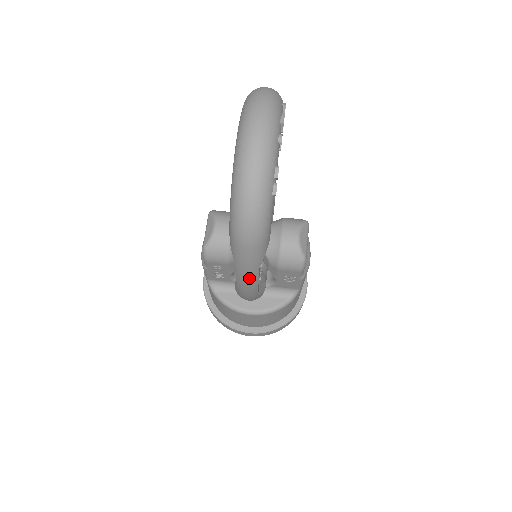
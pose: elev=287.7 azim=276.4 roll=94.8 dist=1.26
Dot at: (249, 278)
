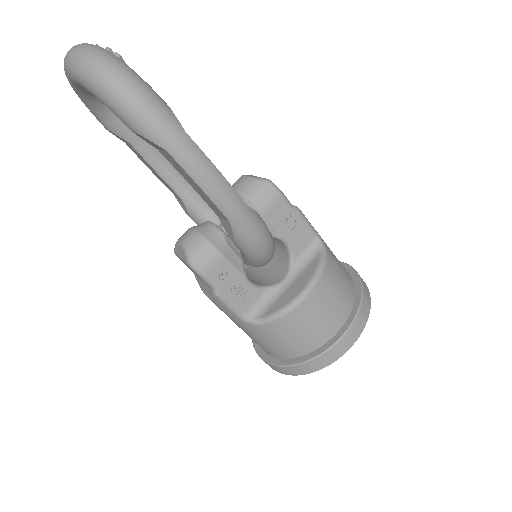
Dot at: (193, 156)
